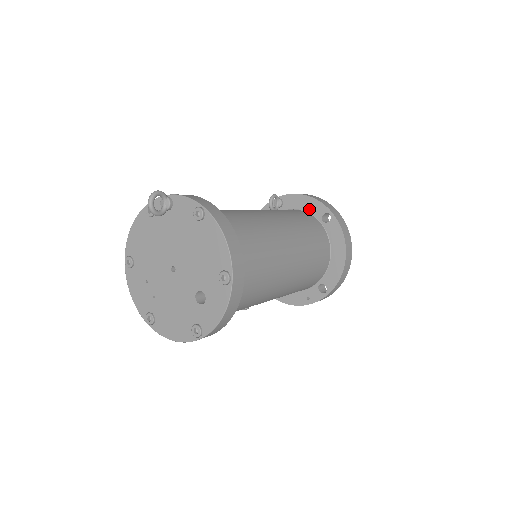
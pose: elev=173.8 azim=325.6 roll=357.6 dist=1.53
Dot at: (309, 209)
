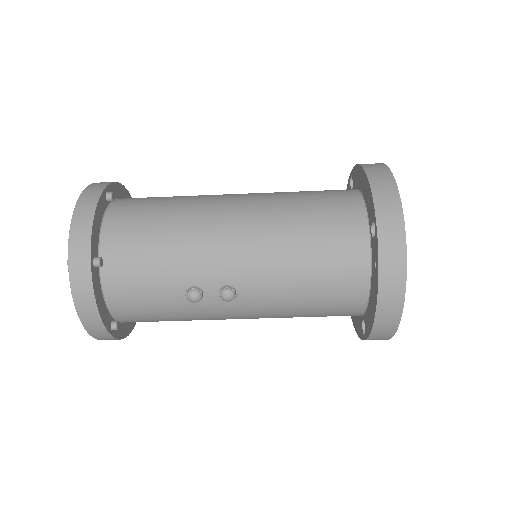
Dot at: occluded
